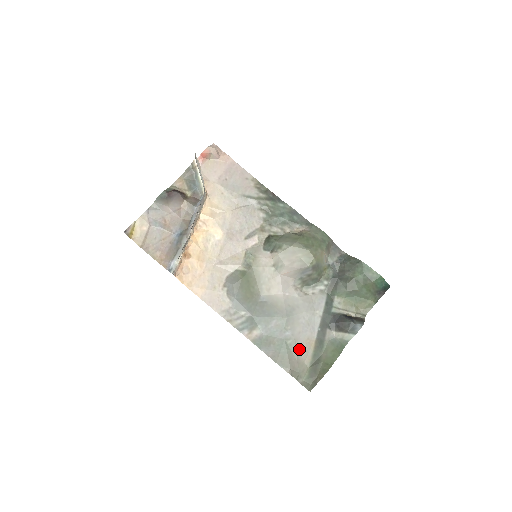
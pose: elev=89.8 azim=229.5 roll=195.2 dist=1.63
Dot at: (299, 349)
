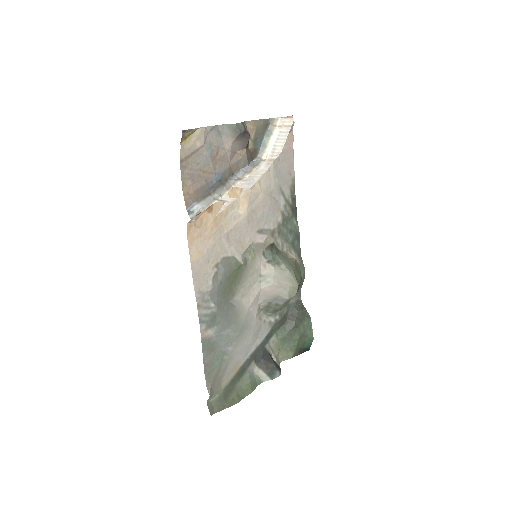
Dot at: (227, 368)
